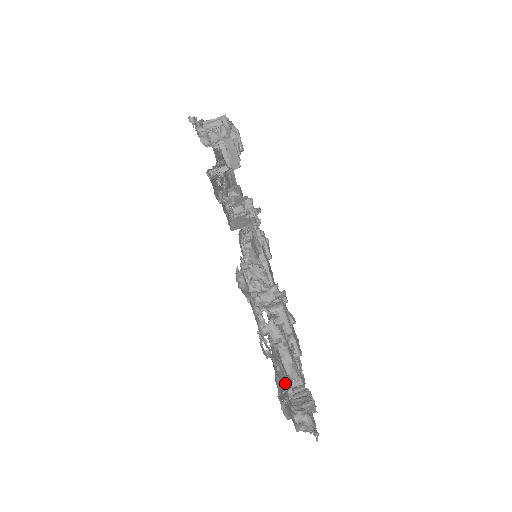
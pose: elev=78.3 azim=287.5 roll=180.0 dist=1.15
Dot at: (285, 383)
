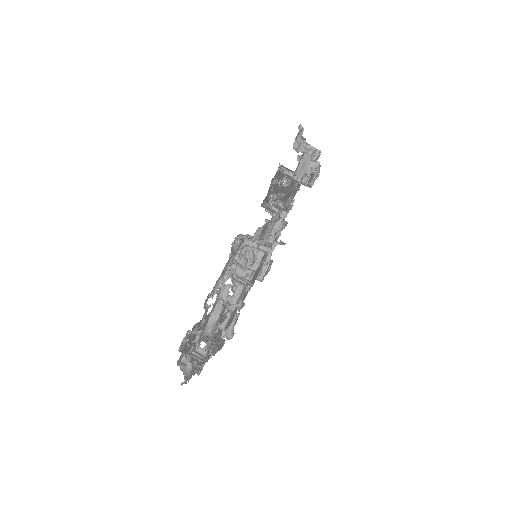
Dot at: occluded
